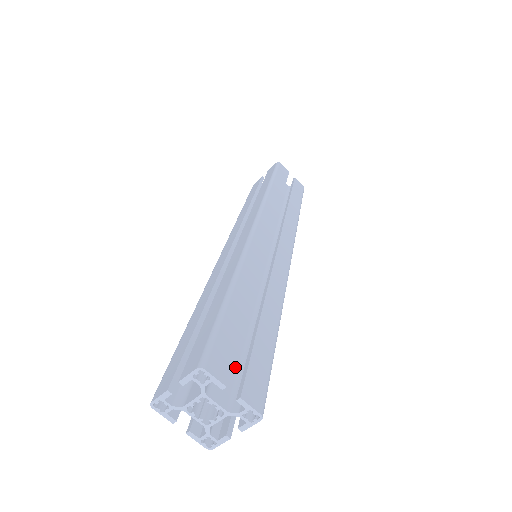
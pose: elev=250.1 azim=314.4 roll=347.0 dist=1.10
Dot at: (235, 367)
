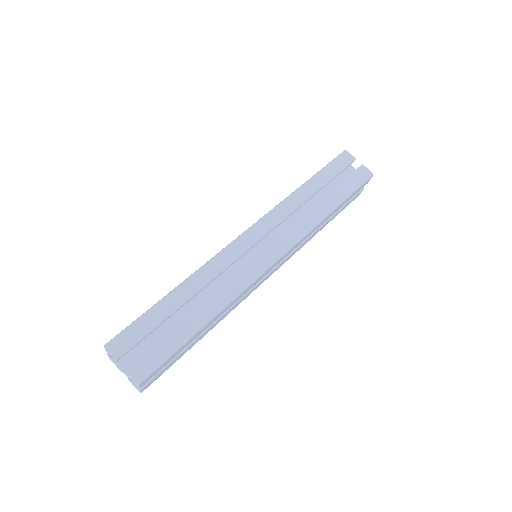
Dot at: occluded
